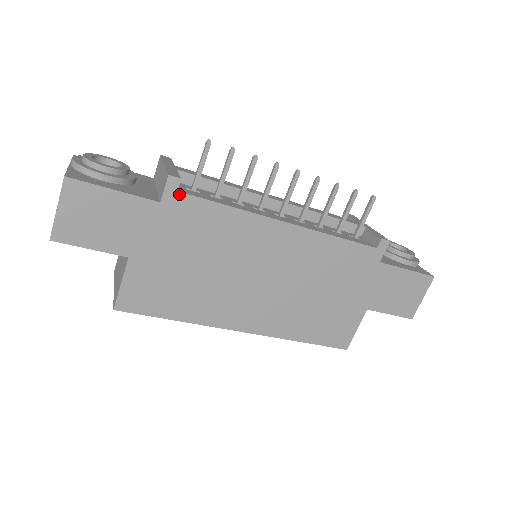
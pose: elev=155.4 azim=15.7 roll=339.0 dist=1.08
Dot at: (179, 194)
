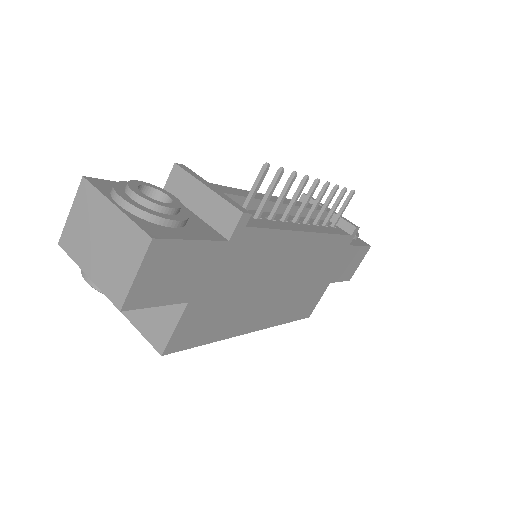
Dot at: (245, 229)
